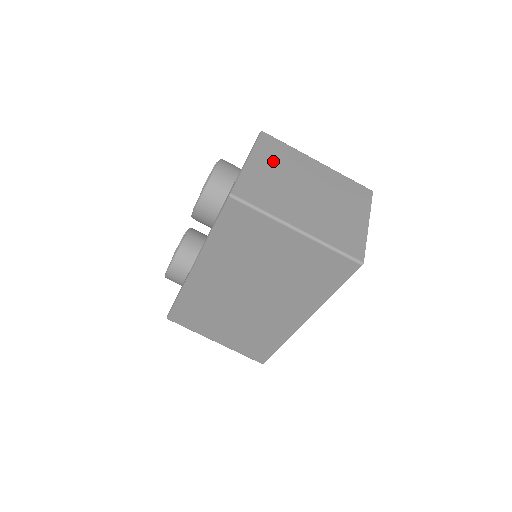
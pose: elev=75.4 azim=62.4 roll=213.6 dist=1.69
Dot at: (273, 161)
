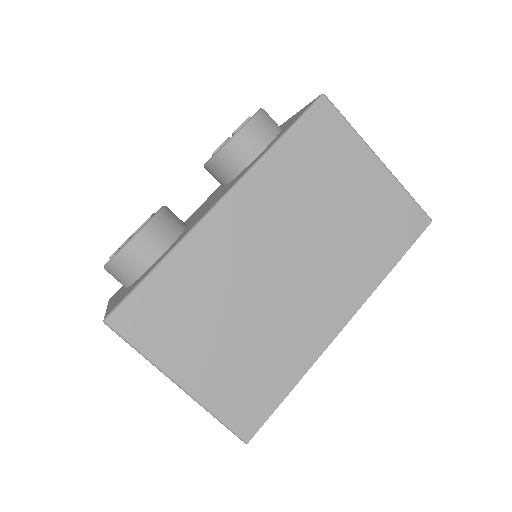
Dot at: occluded
